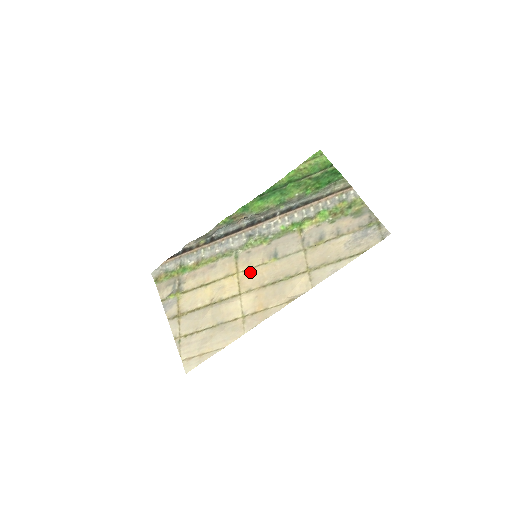
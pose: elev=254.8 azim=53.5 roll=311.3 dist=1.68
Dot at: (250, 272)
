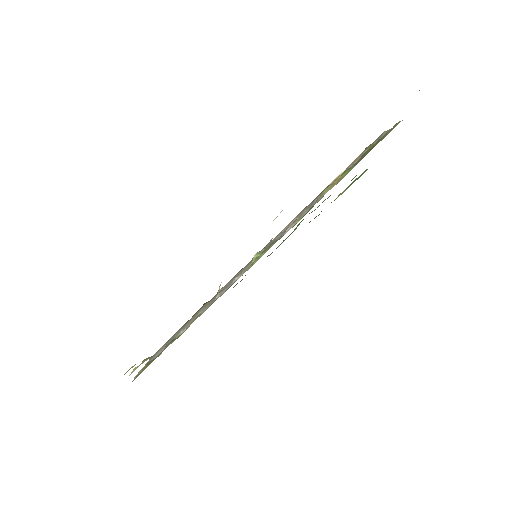
Dot at: occluded
